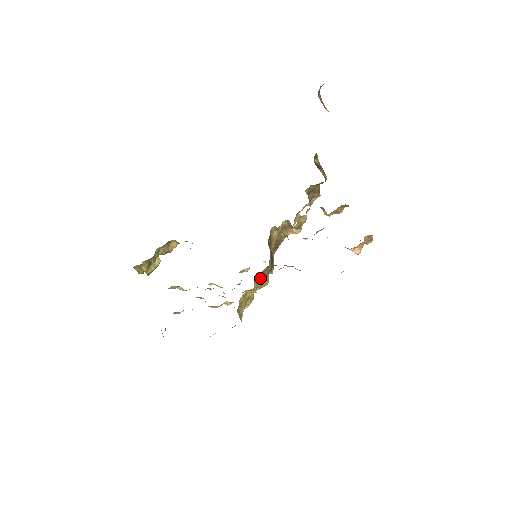
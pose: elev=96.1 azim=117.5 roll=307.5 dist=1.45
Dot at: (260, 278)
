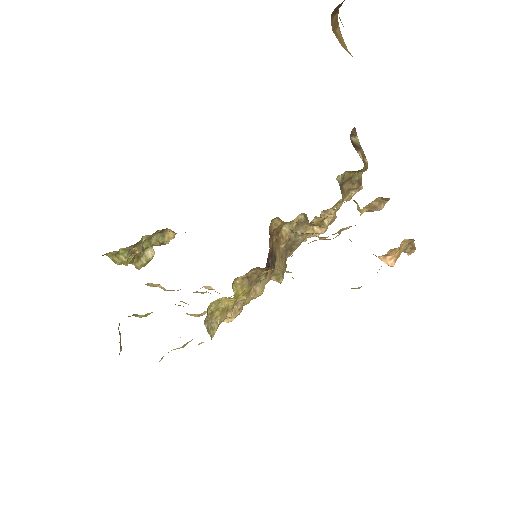
Dot at: (243, 283)
